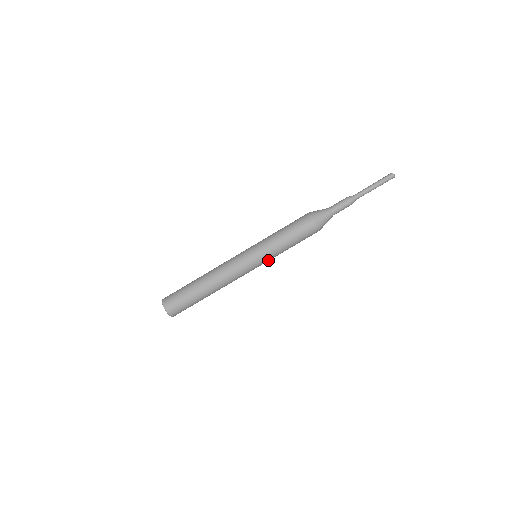
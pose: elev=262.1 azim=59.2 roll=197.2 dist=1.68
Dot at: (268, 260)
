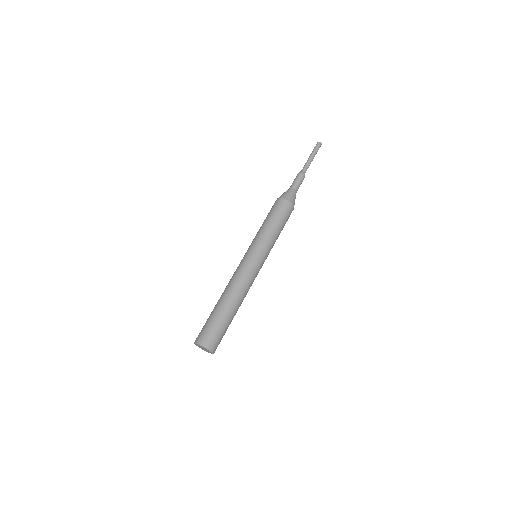
Dot at: (263, 247)
